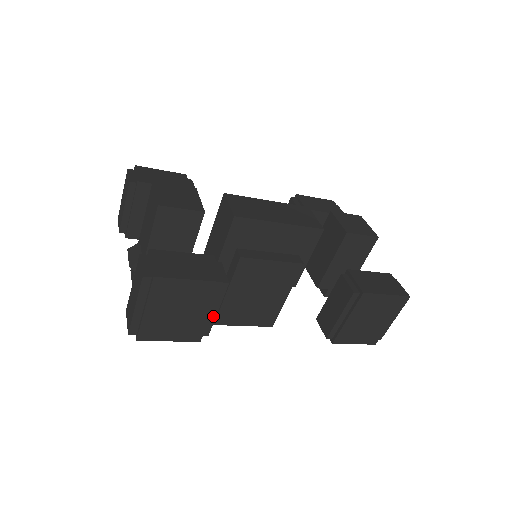
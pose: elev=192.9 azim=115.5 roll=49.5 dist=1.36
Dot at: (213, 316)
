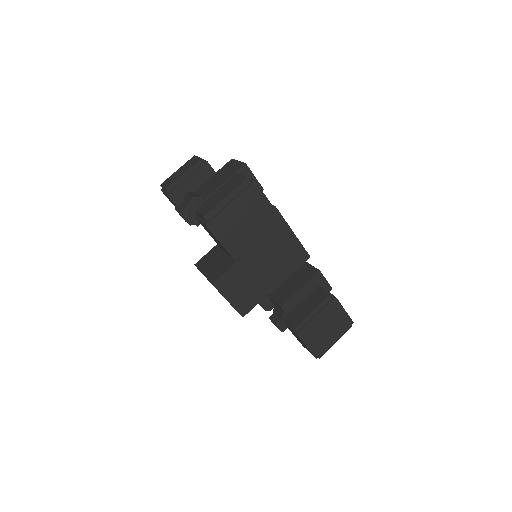
Dot at: (255, 245)
